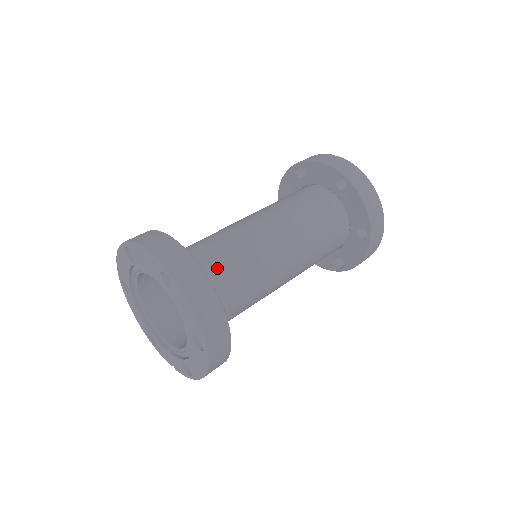
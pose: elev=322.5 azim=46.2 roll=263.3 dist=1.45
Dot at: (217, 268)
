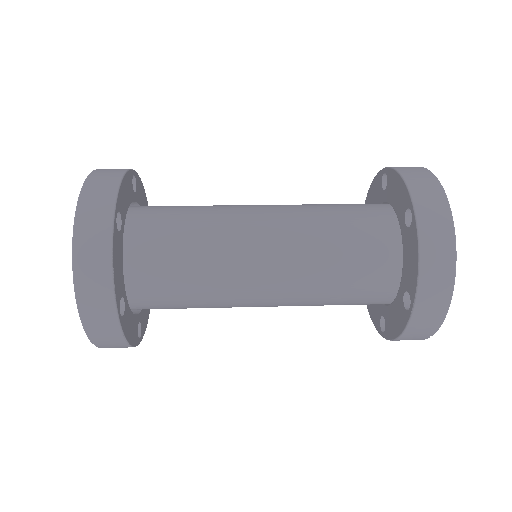
Dot at: (168, 206)
